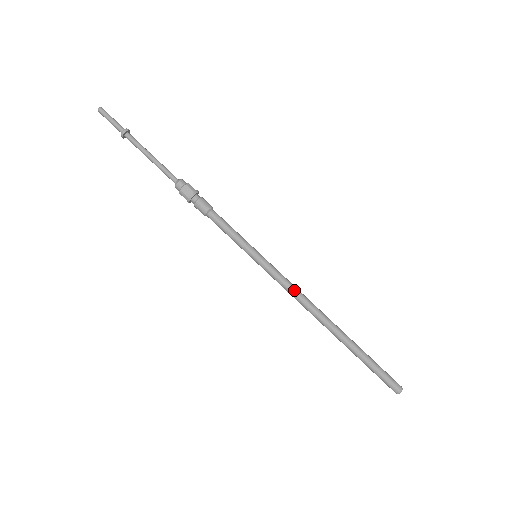
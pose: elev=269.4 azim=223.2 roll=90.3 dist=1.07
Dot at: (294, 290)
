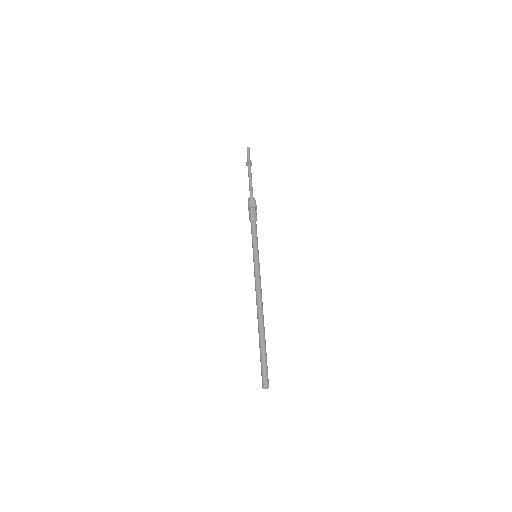
Dot at: (259, 285)
